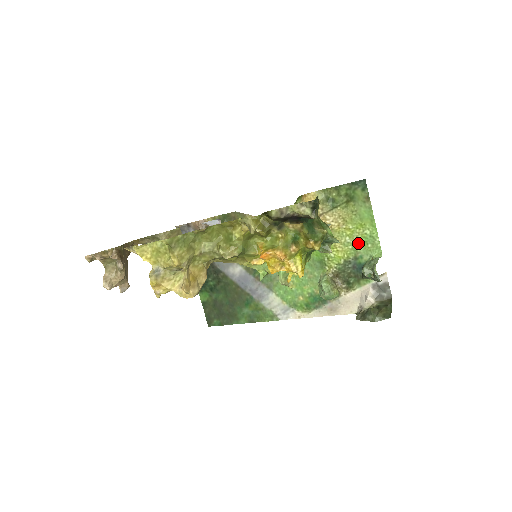
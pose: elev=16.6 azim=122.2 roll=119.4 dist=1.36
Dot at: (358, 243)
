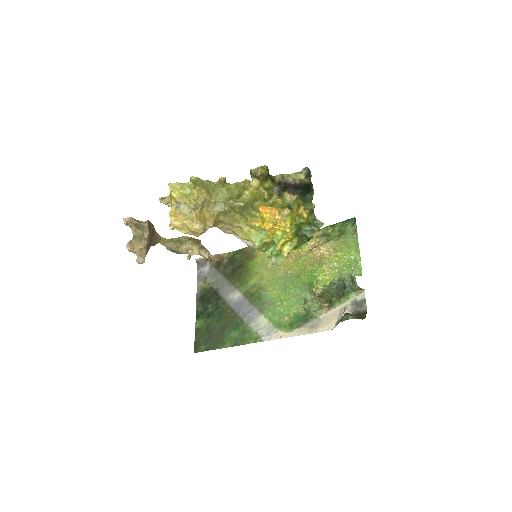
Dot at: (343, 267)
